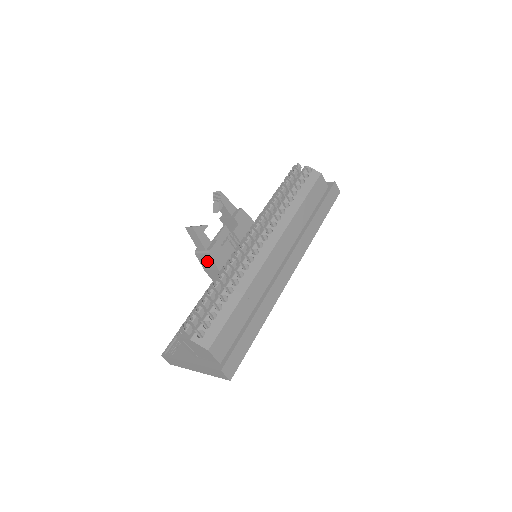
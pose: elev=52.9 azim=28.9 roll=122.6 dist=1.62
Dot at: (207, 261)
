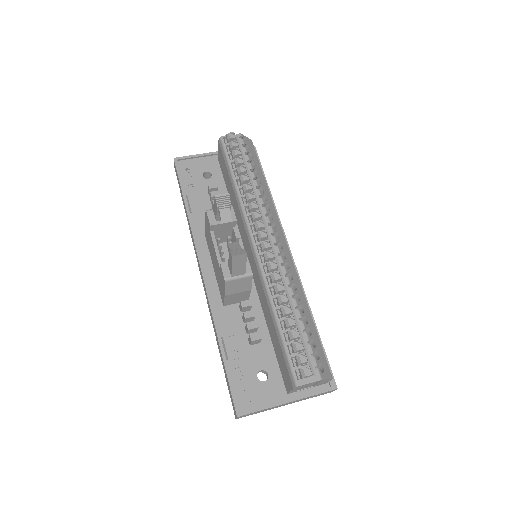
Dot at: (240, 285)
